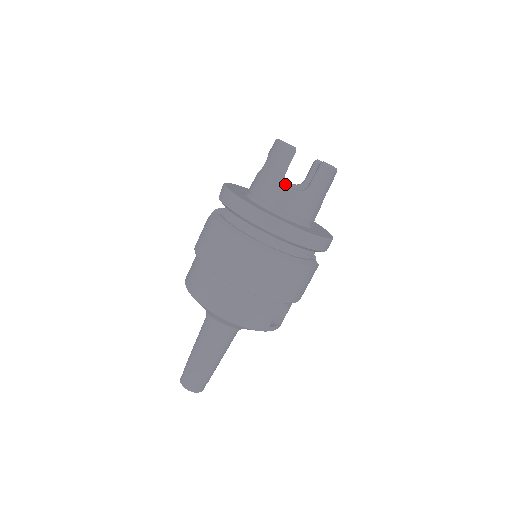
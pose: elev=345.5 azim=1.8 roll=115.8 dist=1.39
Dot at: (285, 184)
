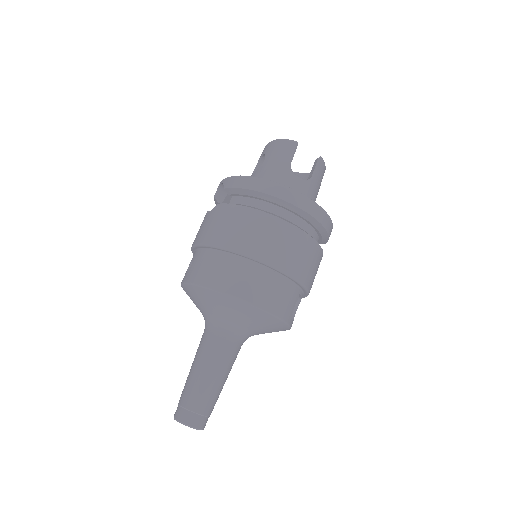
Dot at: (293, 172)
